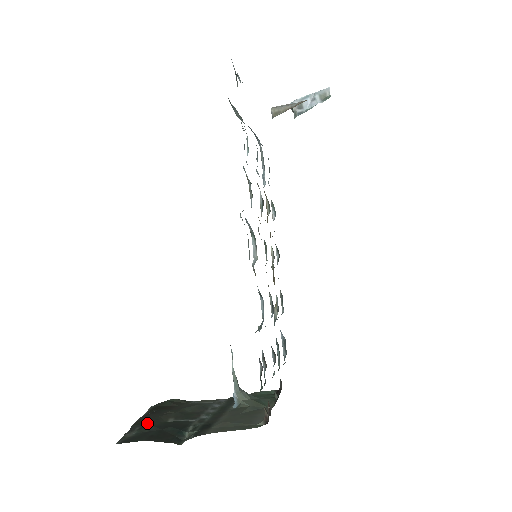
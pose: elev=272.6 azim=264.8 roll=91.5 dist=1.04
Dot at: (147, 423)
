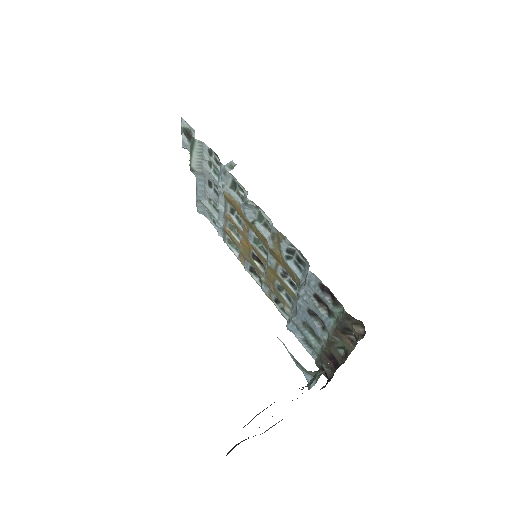
Dot at: (256, 415)
